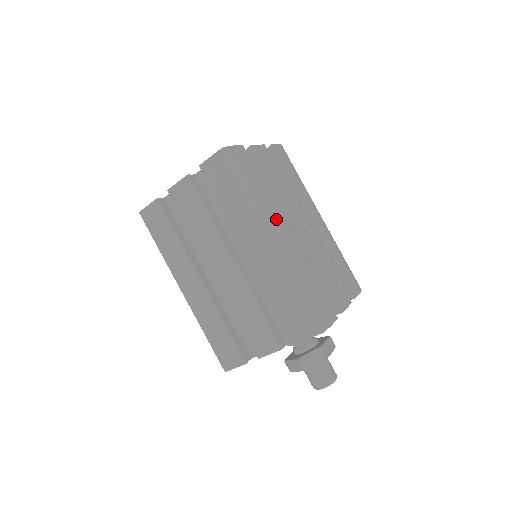
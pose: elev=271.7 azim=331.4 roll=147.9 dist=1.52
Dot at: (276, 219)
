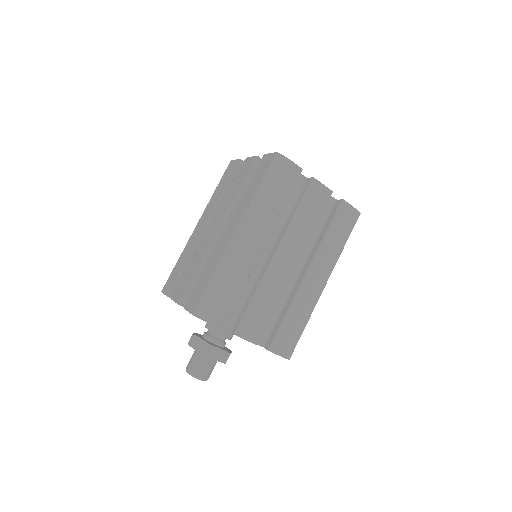
Dot at: (260, 228)
